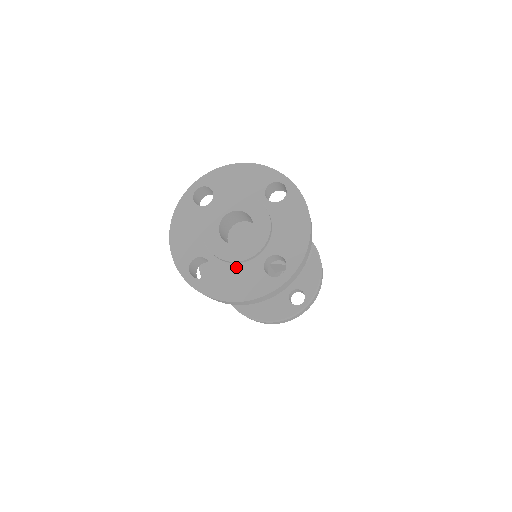
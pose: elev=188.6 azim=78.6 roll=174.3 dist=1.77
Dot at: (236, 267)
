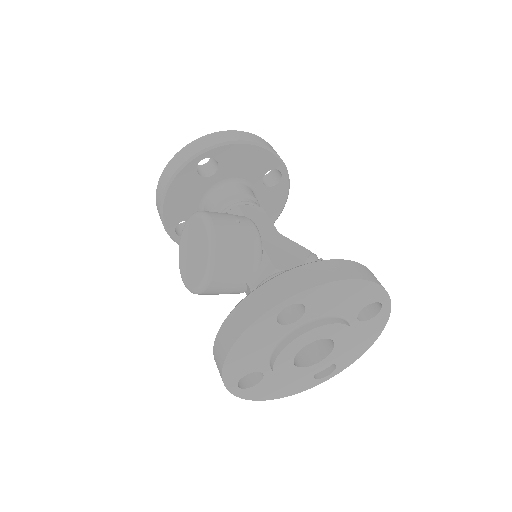
Dot at: occluded
